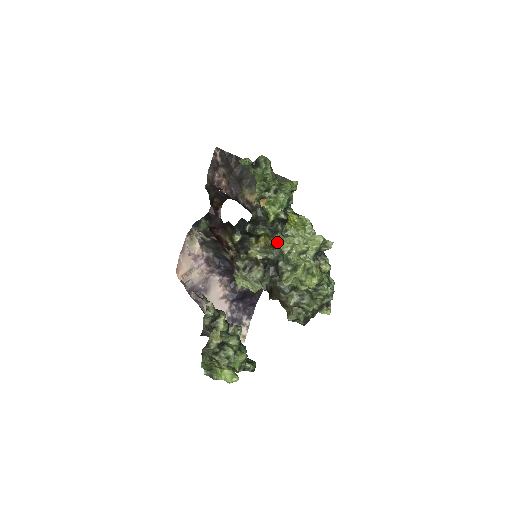
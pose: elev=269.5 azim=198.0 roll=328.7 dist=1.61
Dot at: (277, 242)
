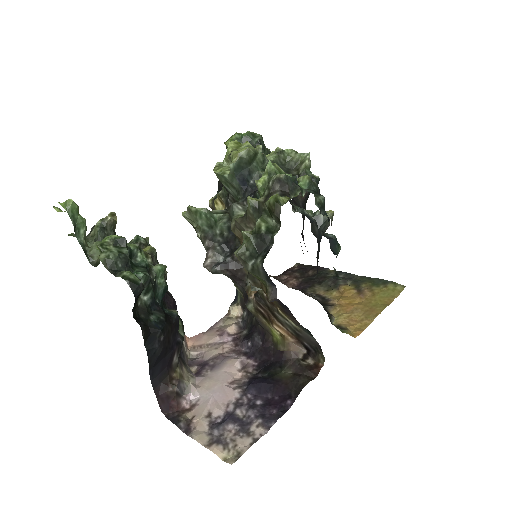
Dot at: occluded
